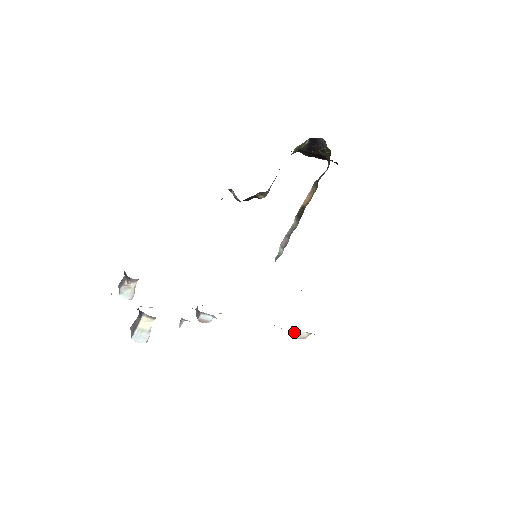
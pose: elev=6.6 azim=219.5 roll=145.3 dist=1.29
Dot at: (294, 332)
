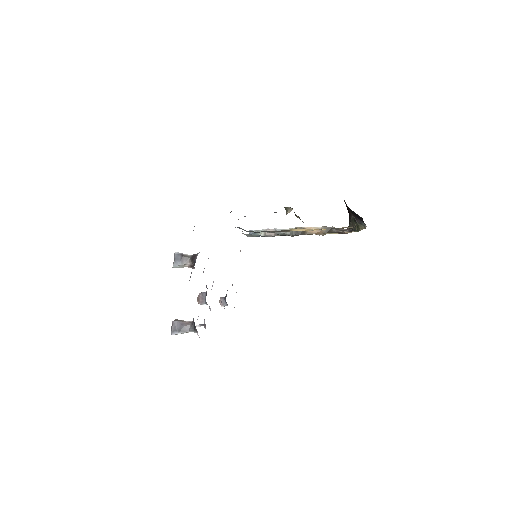
Dot at: (223, 301)
